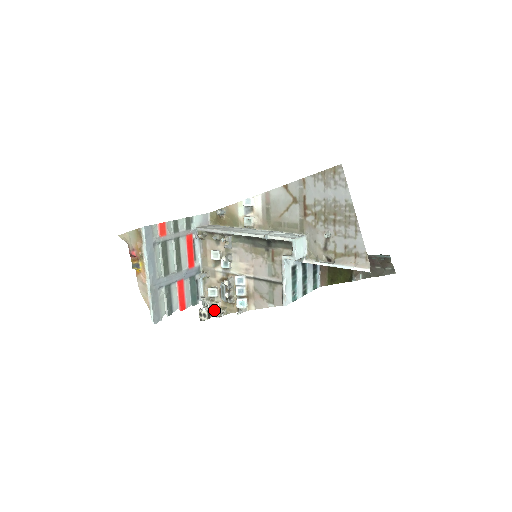
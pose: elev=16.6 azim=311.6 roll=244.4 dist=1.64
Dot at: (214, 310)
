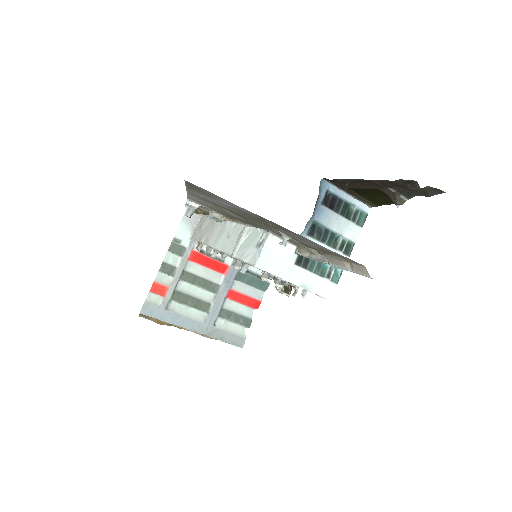
Dot at: occluded
